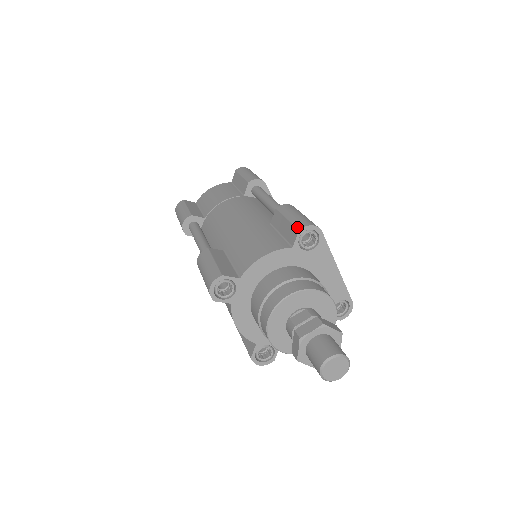
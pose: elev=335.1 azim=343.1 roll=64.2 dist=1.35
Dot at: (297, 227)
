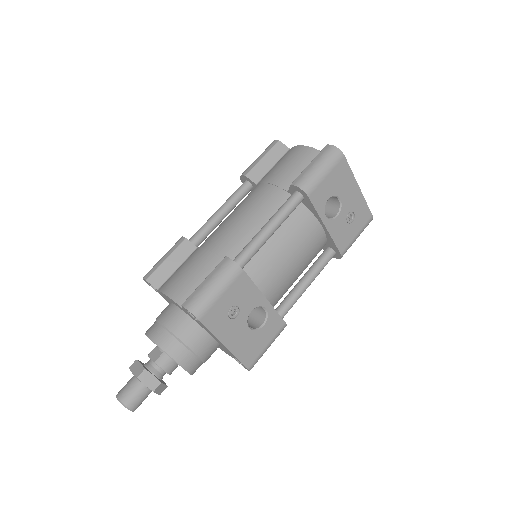
Dot at: occluded
